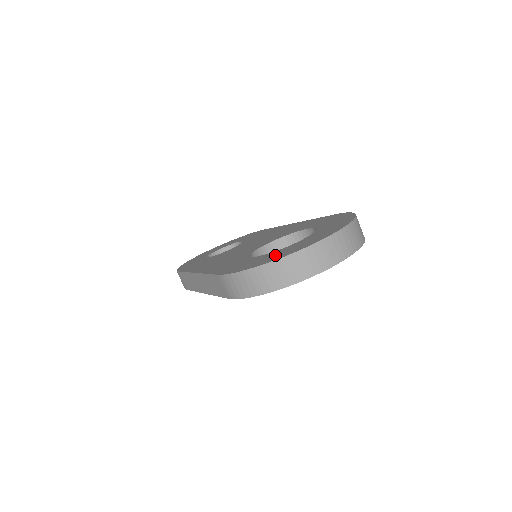
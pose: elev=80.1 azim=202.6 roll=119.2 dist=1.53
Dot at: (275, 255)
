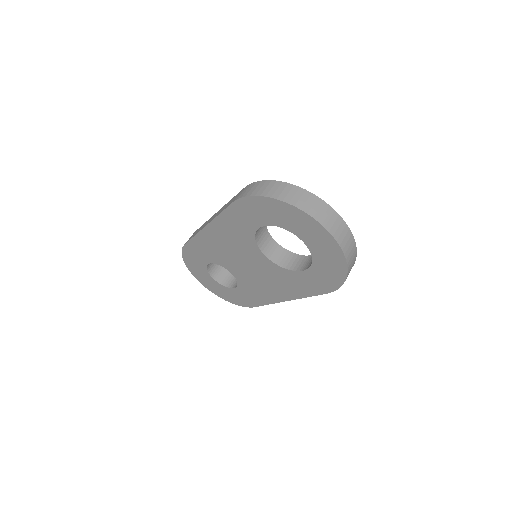
Dot at: occluded
